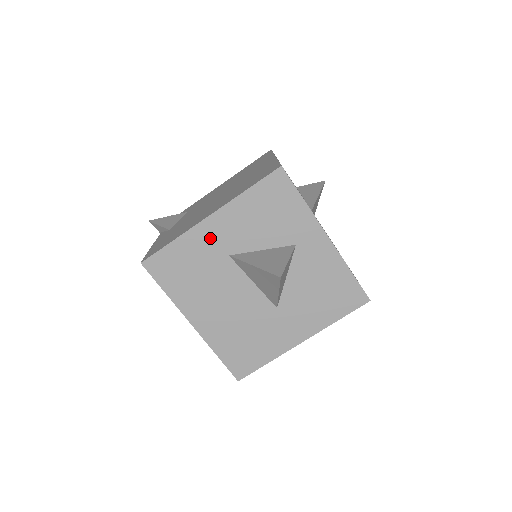
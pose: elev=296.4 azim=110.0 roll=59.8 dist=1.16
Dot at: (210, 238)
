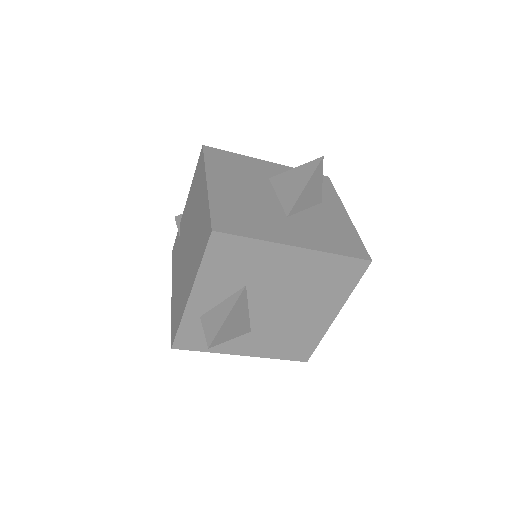
Dot at: (262, 167)
